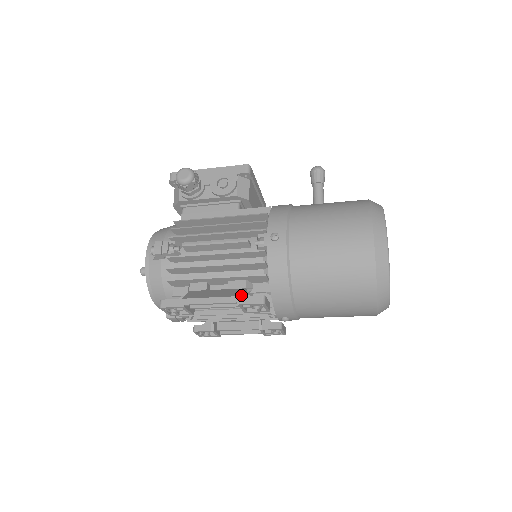
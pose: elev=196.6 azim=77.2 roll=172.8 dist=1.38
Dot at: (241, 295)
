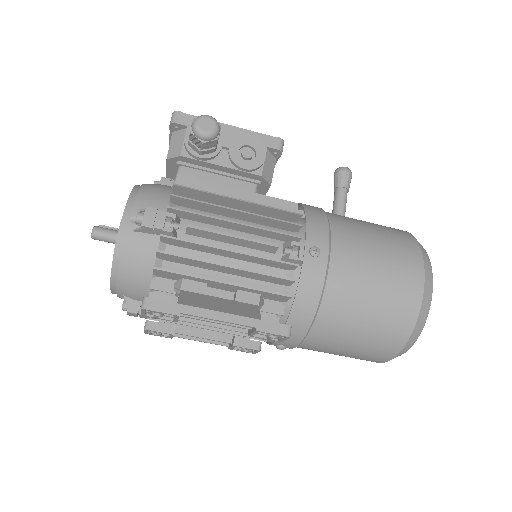
Dot at: occluded
